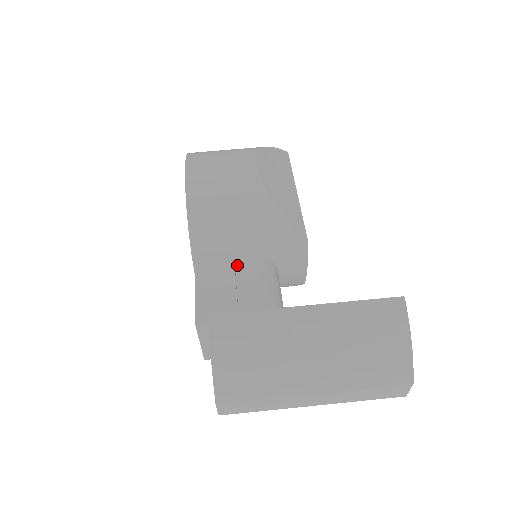
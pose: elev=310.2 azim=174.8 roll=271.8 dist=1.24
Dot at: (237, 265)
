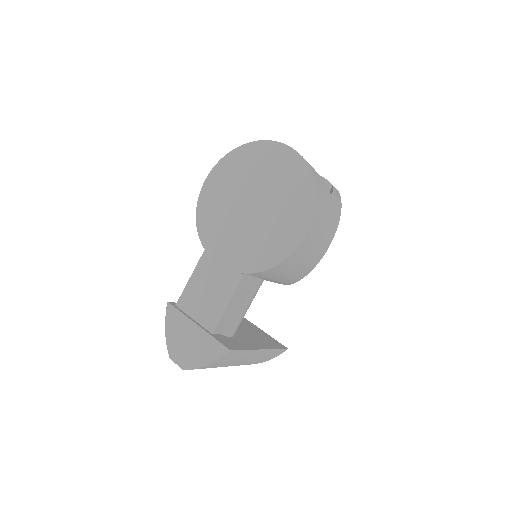
Dot at: occluded
